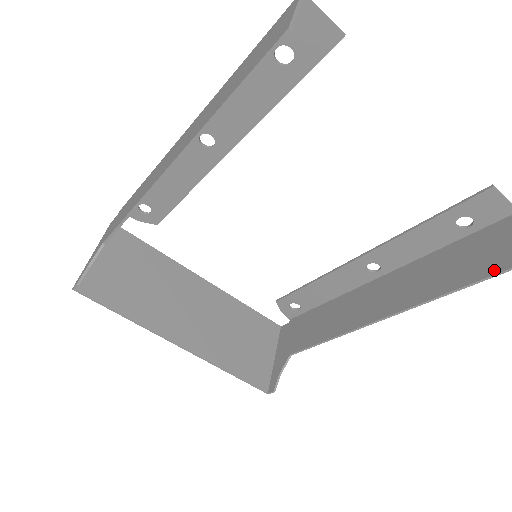
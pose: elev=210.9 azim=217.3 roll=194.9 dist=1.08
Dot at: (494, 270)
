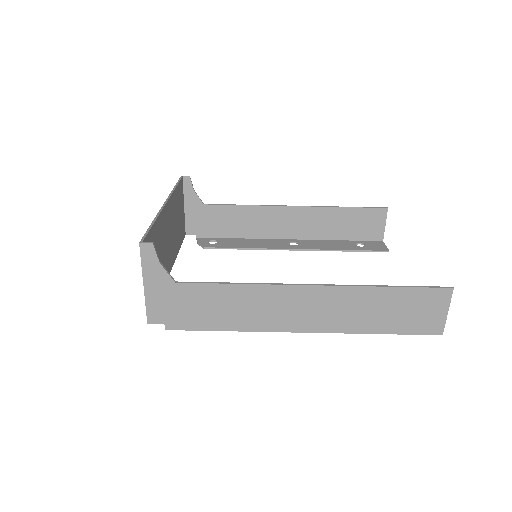
Dot at: (424, 290)
